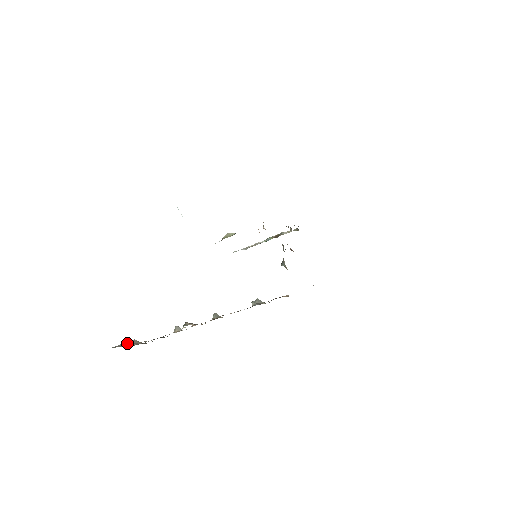
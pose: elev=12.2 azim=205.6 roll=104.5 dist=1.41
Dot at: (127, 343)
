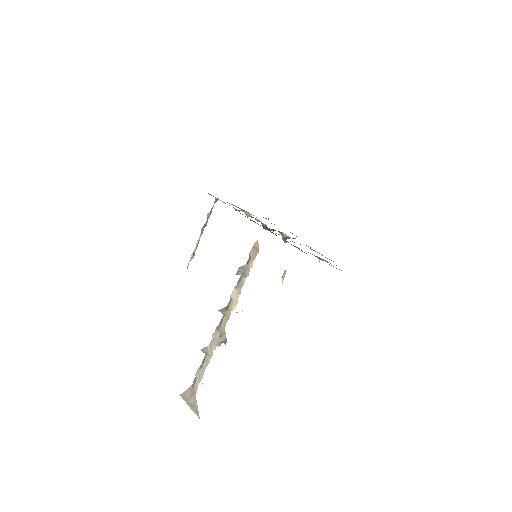
Dot at: (190, 403)
